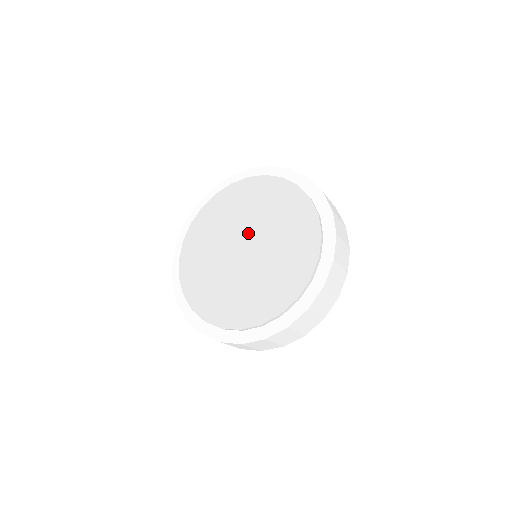
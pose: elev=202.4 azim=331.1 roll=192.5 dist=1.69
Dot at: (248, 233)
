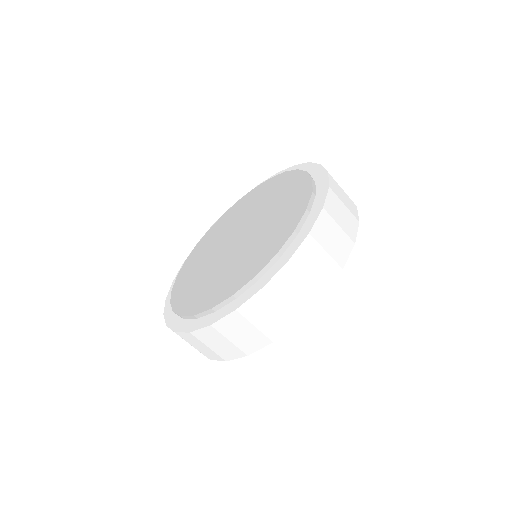
Dot at: (249, 224)
